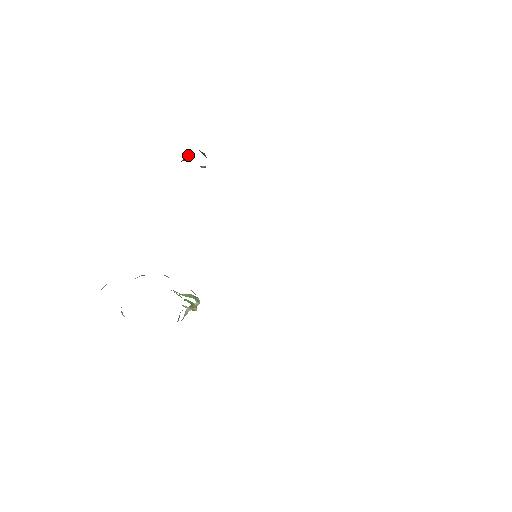
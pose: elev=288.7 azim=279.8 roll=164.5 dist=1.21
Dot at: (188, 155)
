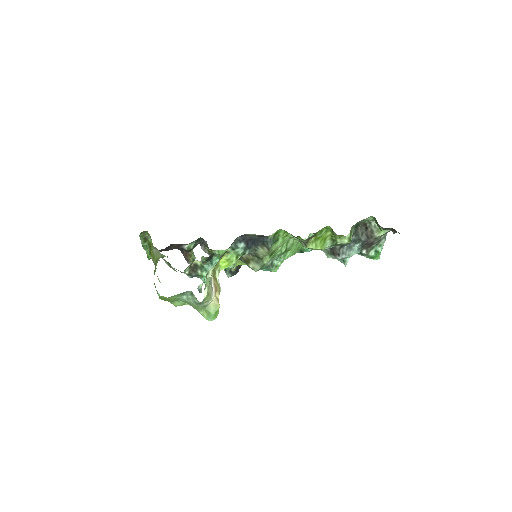
Dot at: (192, 253)
